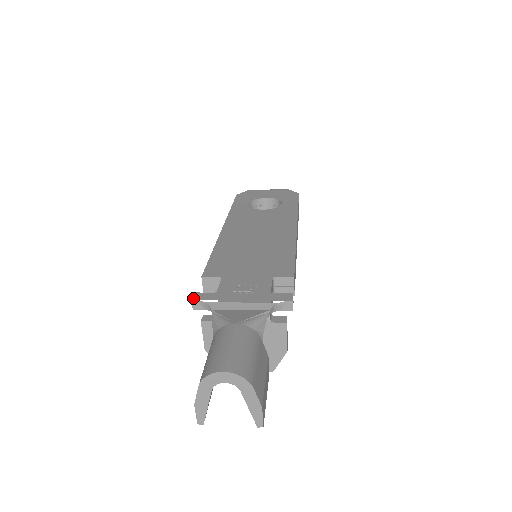
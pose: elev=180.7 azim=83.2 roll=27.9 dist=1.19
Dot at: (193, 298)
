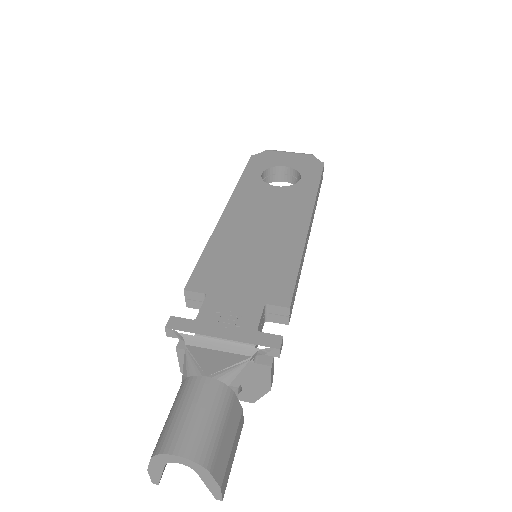
Dot at: (167, 325)
